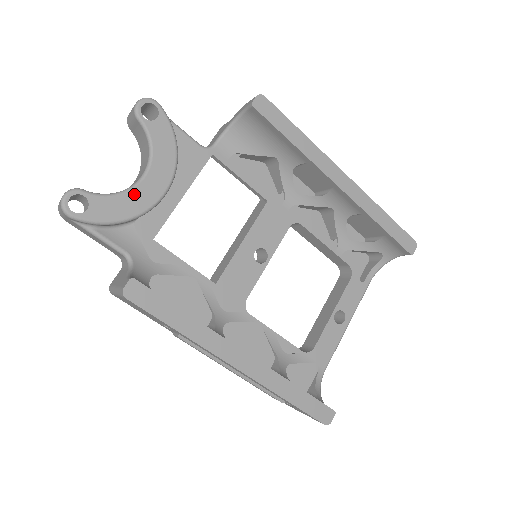
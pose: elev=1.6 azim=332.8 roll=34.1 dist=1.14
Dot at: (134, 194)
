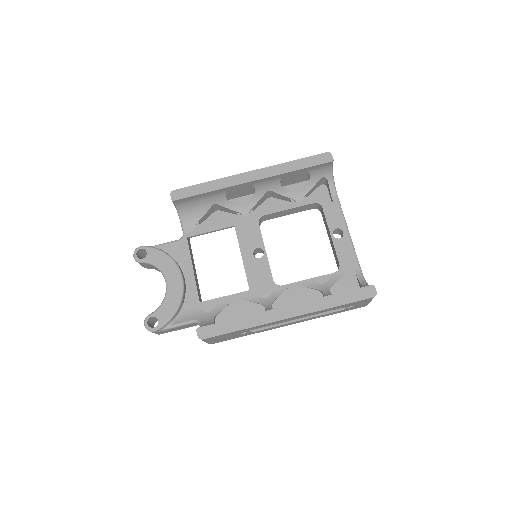
Dot at: (170, 293)
